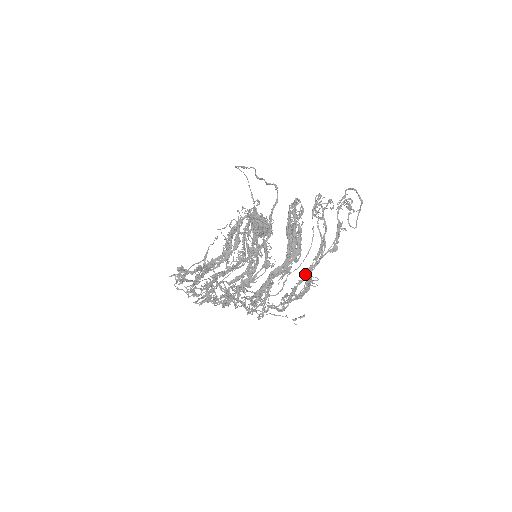
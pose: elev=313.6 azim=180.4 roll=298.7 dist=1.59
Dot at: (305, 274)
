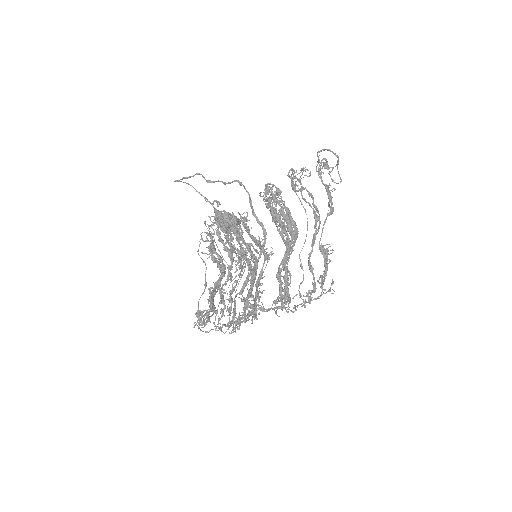
Dot at: (311, 246)
